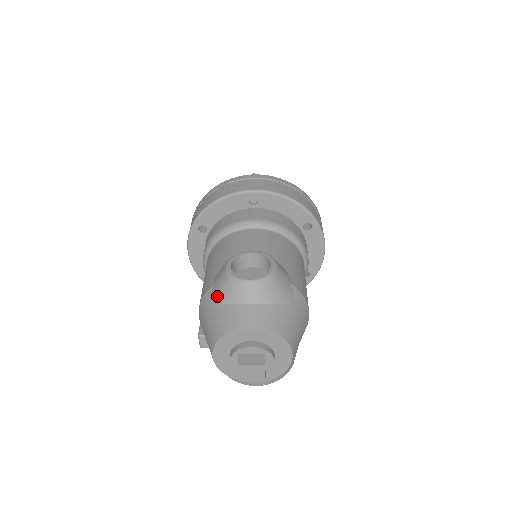
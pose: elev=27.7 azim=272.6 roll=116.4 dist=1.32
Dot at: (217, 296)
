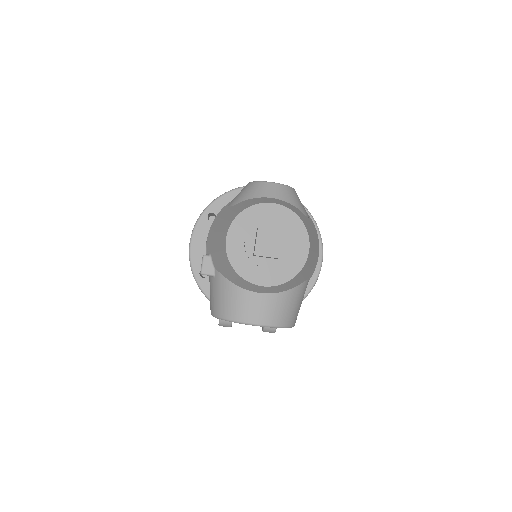
Dot at: (237, 199)
